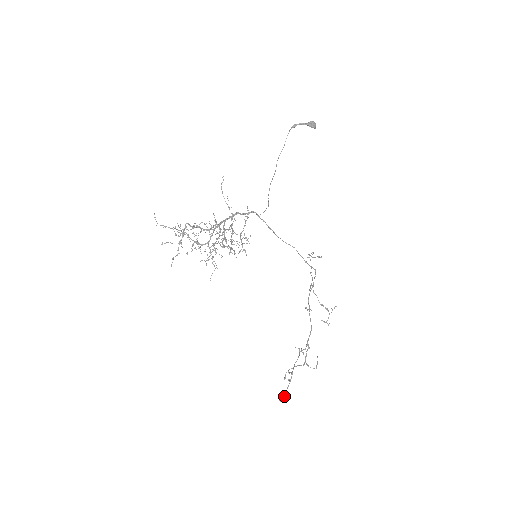
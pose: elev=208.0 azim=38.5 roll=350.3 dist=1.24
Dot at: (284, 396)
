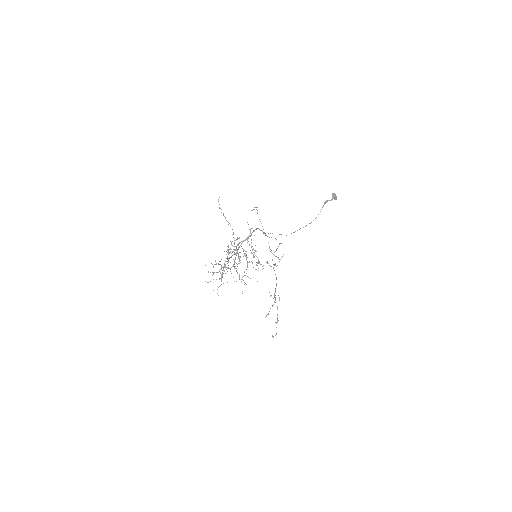
Dot at: occluded
